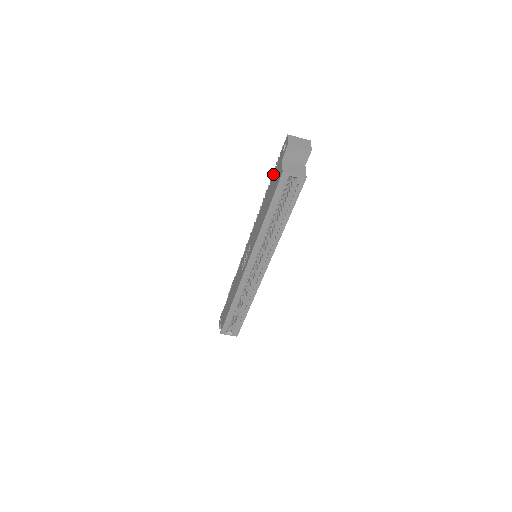
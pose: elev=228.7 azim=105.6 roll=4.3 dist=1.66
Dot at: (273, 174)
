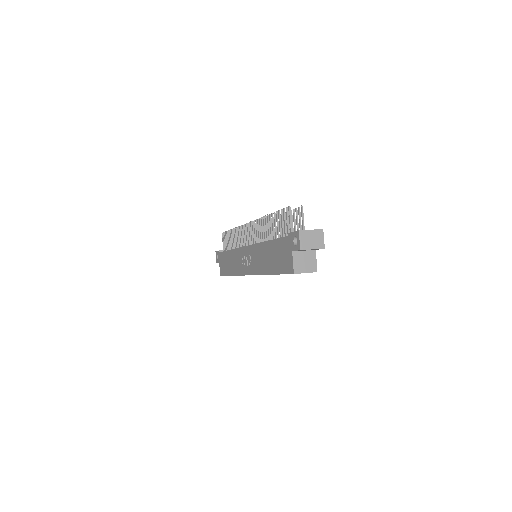
Dot at: (279, 239)
